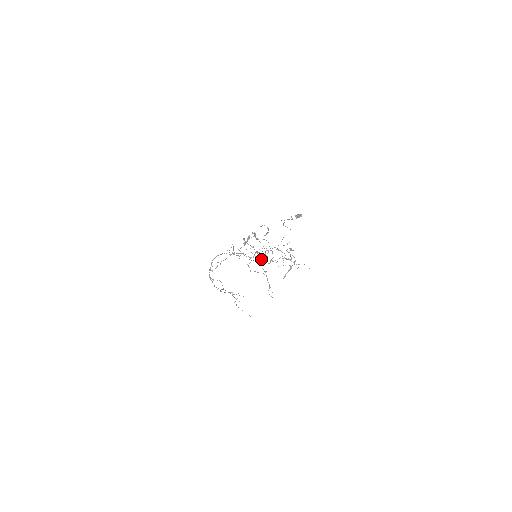
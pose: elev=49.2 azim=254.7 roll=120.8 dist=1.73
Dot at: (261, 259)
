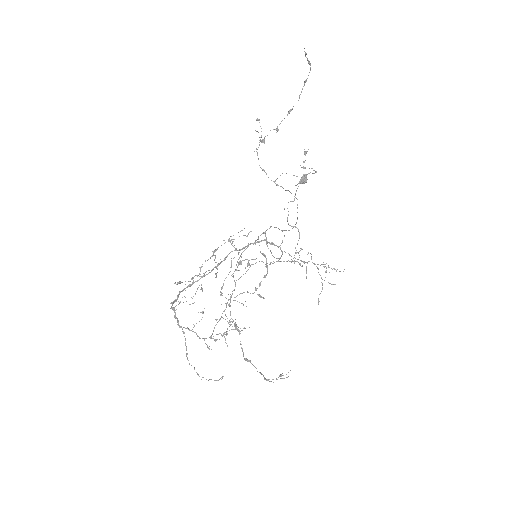
Dot at: occluded
